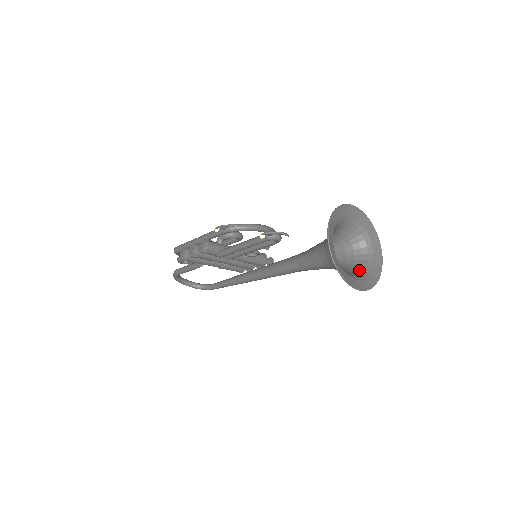
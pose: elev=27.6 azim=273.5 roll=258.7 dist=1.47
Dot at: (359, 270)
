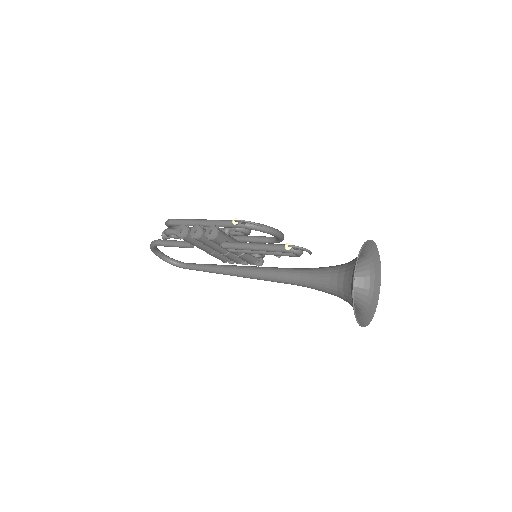
Dot at: (359, 304)
